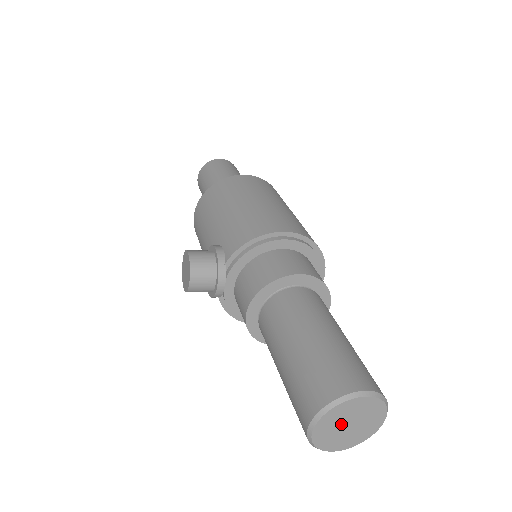
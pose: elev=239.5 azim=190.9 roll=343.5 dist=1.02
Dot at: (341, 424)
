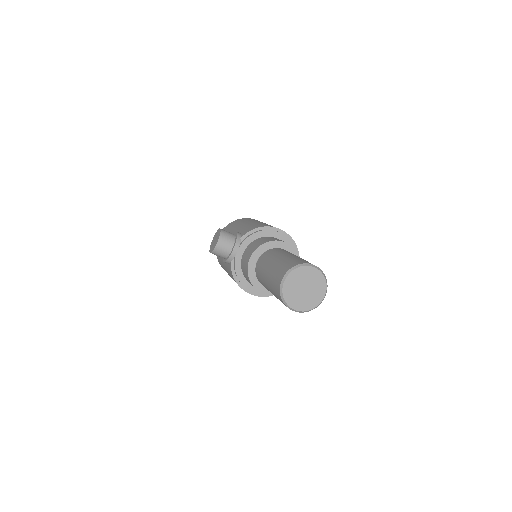
Dot at: (300, 285)
